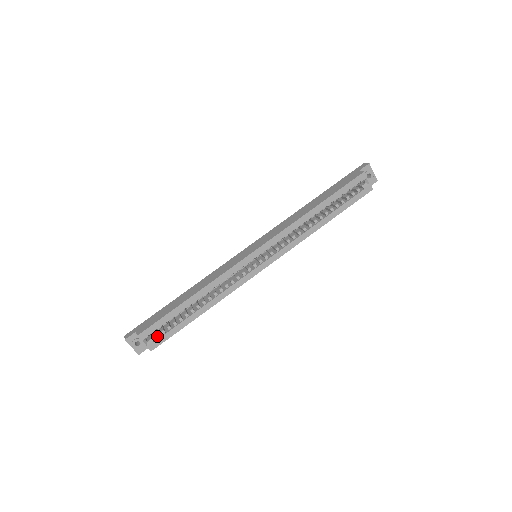
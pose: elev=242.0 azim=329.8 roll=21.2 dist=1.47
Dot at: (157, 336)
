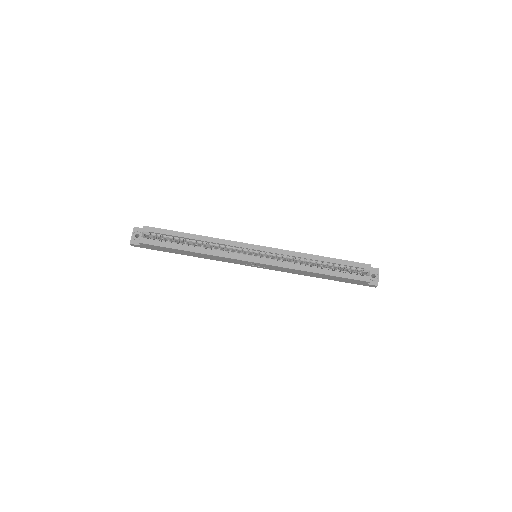
Dot at: (153, 238)
